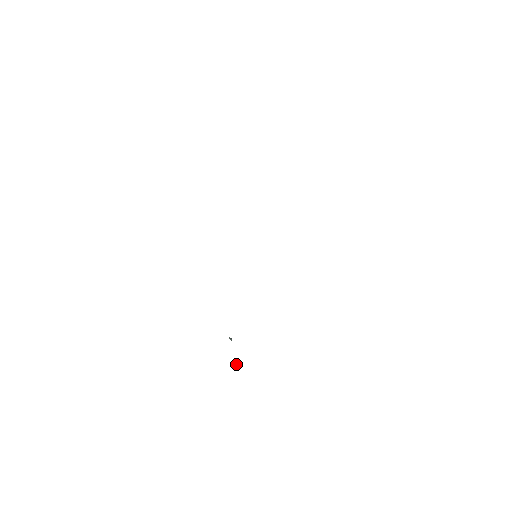
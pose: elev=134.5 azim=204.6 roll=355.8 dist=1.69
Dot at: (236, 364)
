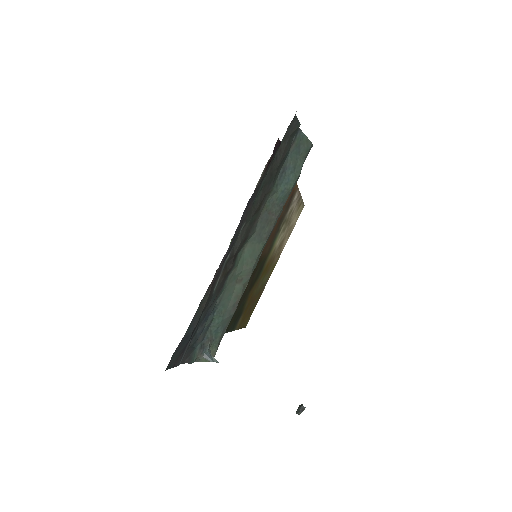
Dot at: occluded
